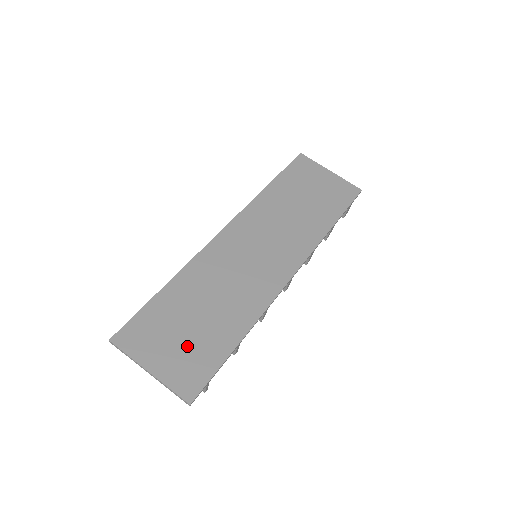
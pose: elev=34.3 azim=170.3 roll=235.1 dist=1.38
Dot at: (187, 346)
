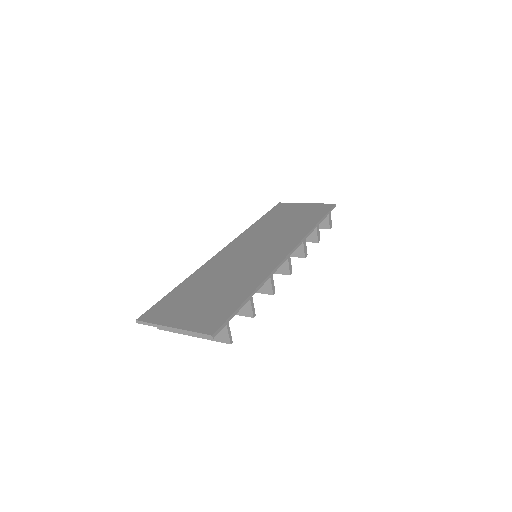
Dot at: (204, 307)
